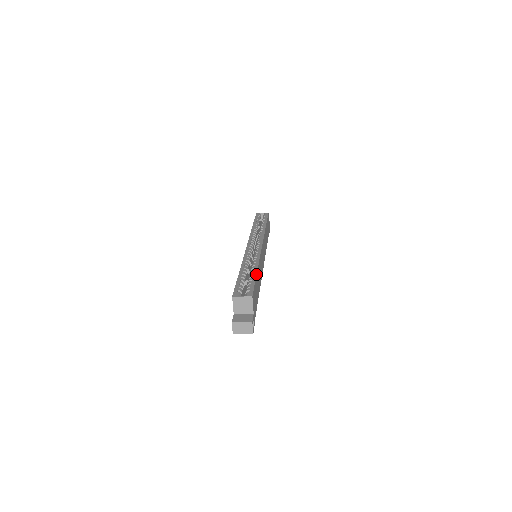
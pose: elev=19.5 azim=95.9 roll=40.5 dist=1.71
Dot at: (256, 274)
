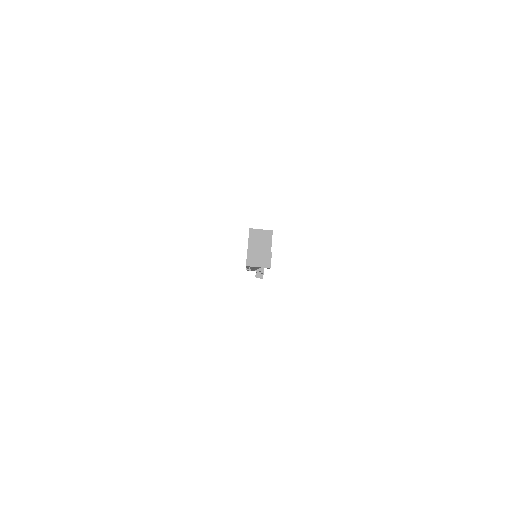
Dot at: occluded
